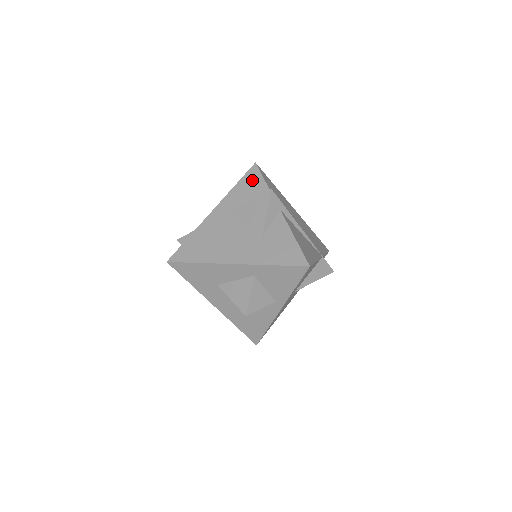
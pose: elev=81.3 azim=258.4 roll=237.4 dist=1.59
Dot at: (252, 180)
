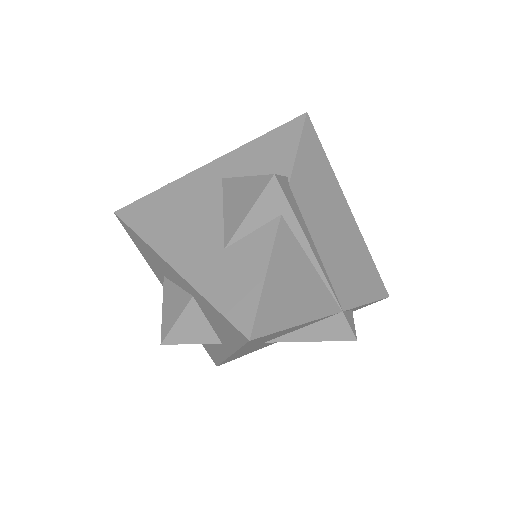
Dot at: (281, 141)
